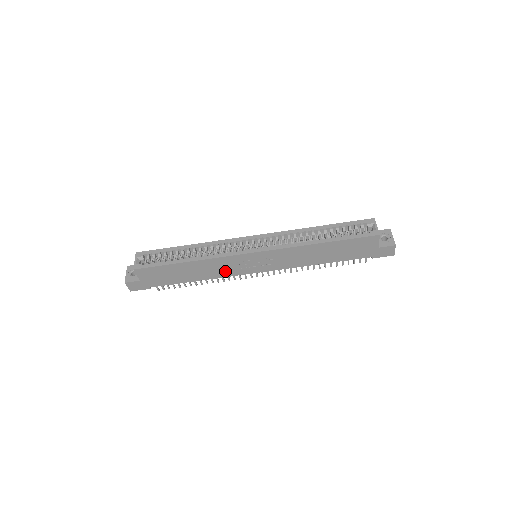
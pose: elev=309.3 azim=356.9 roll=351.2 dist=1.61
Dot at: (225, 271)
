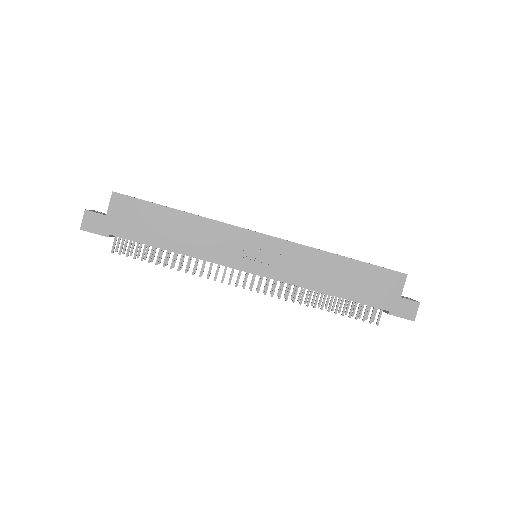
Dot at: (215, 251)
